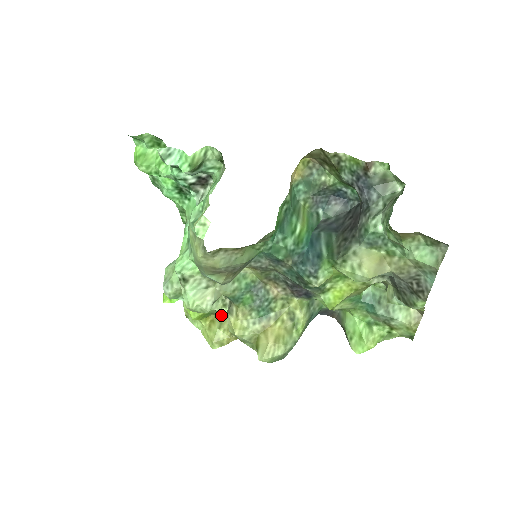
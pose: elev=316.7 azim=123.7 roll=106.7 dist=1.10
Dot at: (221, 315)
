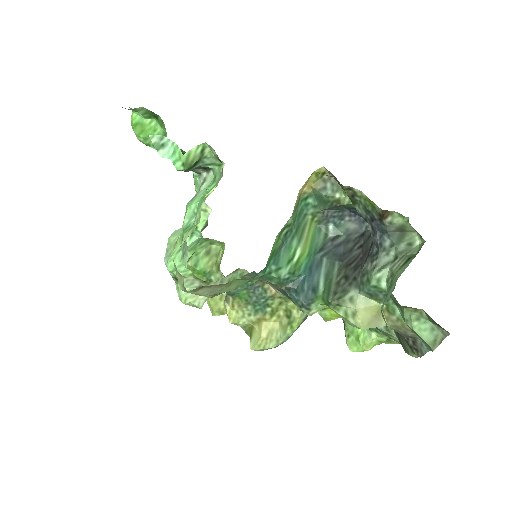
Dot at: occluded
